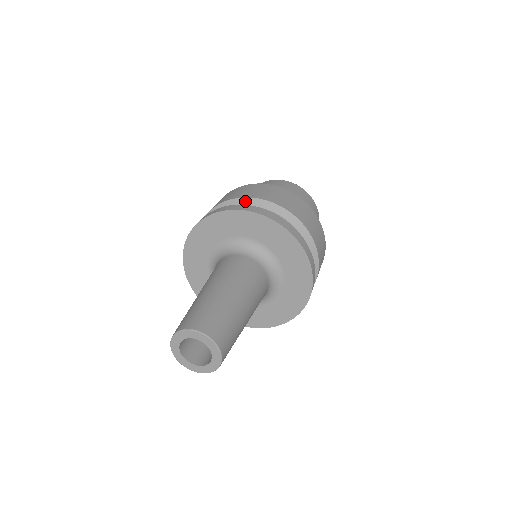
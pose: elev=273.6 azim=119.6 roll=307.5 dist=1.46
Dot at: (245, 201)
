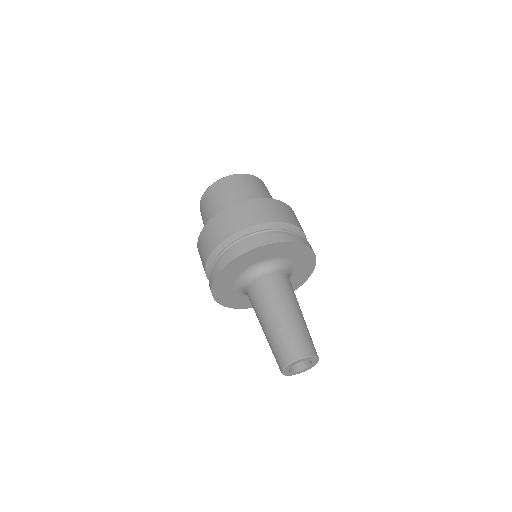
Dot at: (225, 243)
